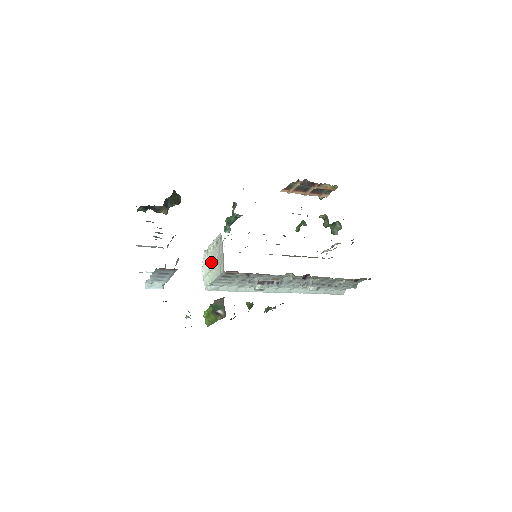
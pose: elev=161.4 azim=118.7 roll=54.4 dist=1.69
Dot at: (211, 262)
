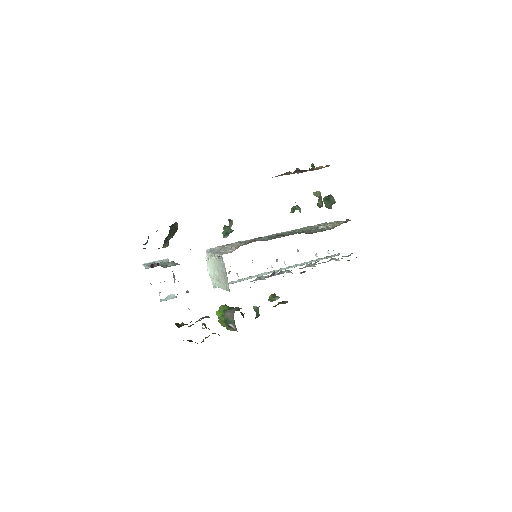
Dot at: (215, 270)
